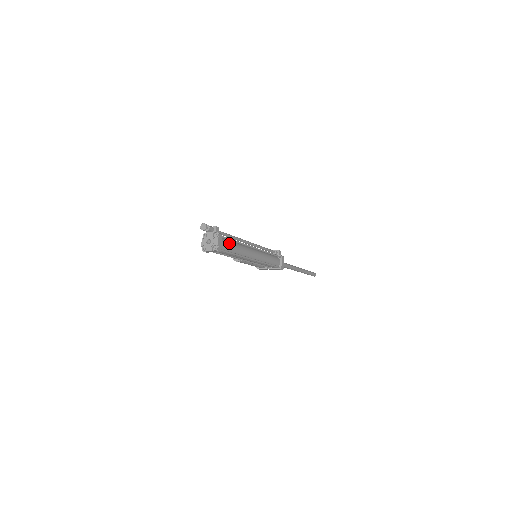
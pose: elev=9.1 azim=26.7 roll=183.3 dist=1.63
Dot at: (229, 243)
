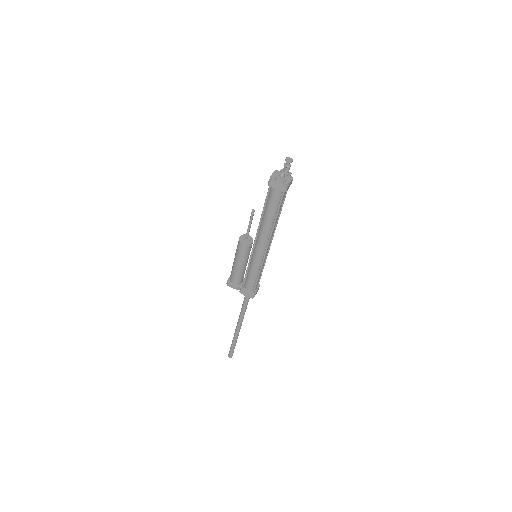
Dot at: (283, 200)
